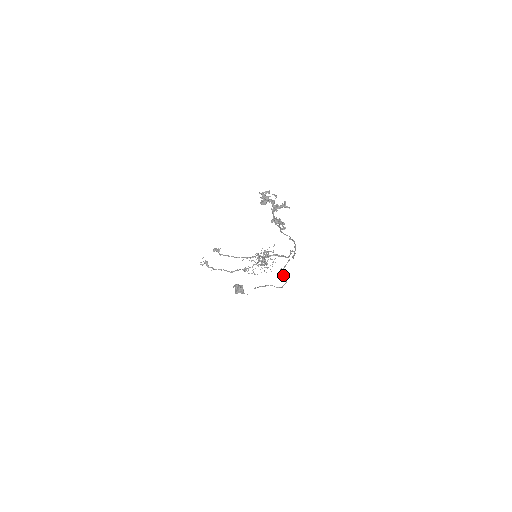
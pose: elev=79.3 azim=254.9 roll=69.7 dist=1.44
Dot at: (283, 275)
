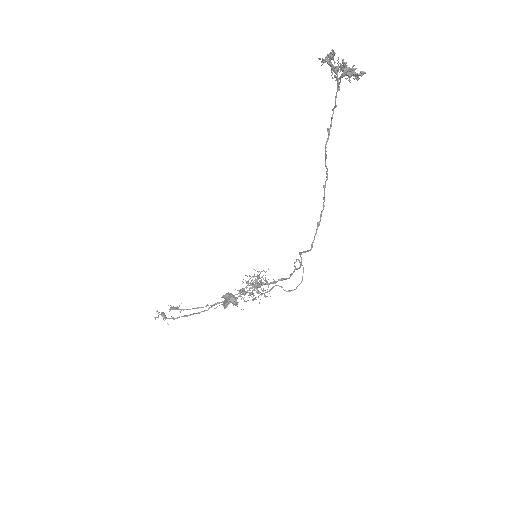
Dot at: (301, 264)
